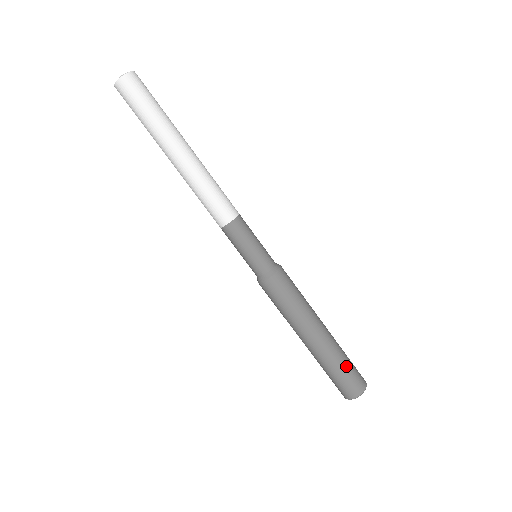
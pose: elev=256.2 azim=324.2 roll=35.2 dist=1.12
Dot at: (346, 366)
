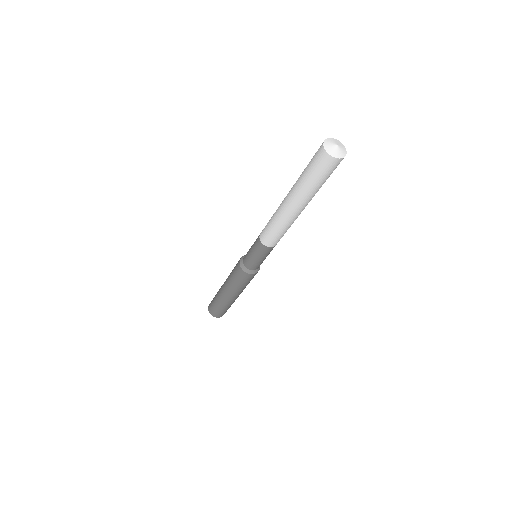
Dot at: (226, 309)
